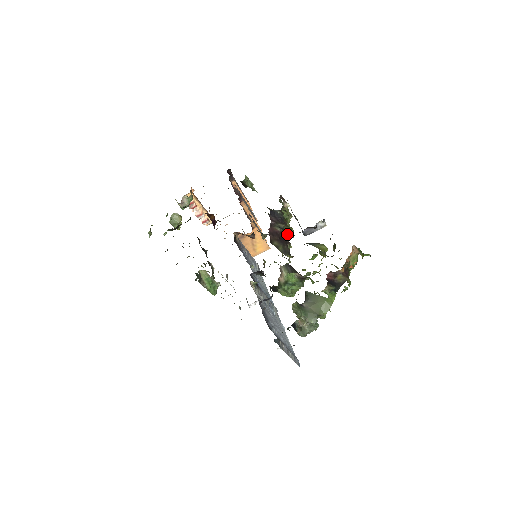
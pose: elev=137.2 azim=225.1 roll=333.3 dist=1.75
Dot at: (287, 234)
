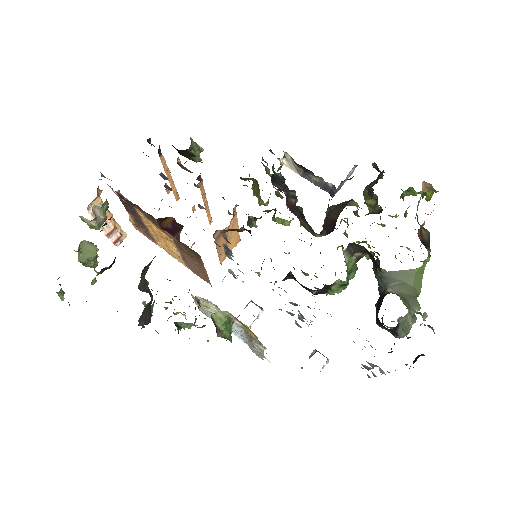
Dot at: occluded
